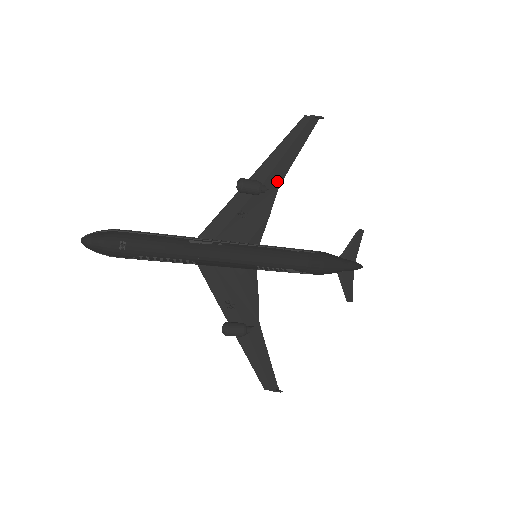
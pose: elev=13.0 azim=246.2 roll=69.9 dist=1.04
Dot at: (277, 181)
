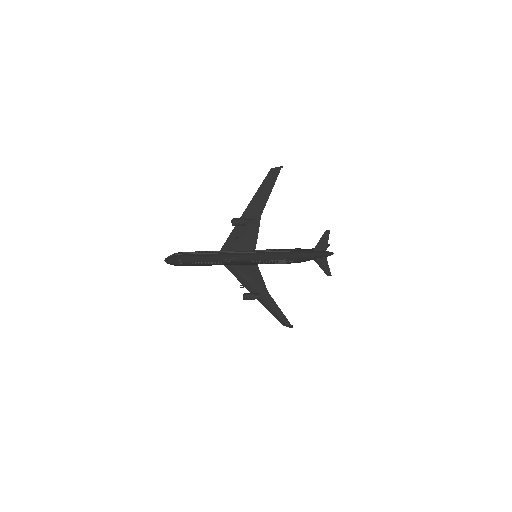
Dot at: (259, 213)
